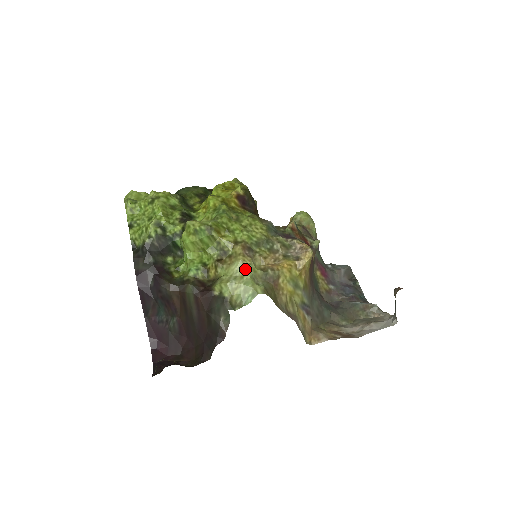
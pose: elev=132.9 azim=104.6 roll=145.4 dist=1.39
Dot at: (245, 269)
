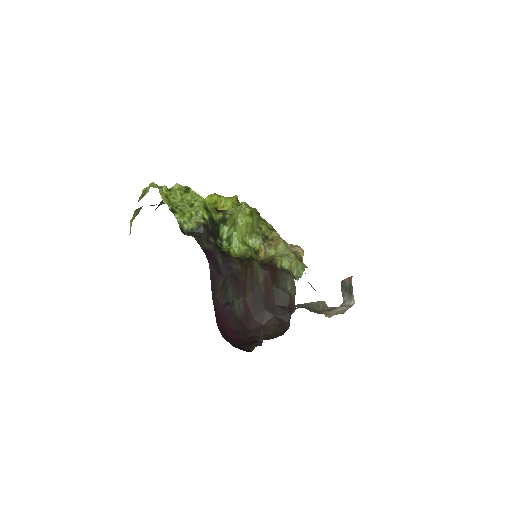
Dot at: (287, 249)
